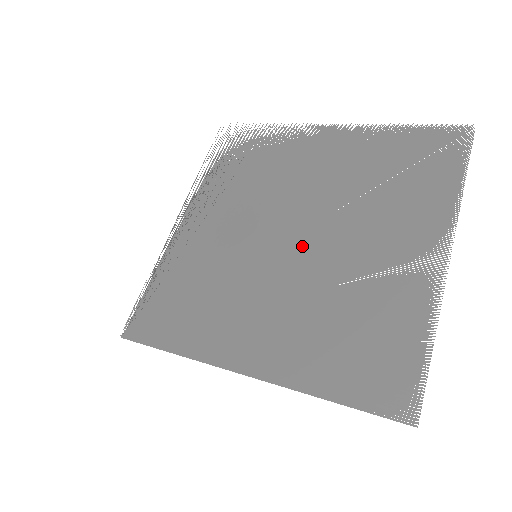
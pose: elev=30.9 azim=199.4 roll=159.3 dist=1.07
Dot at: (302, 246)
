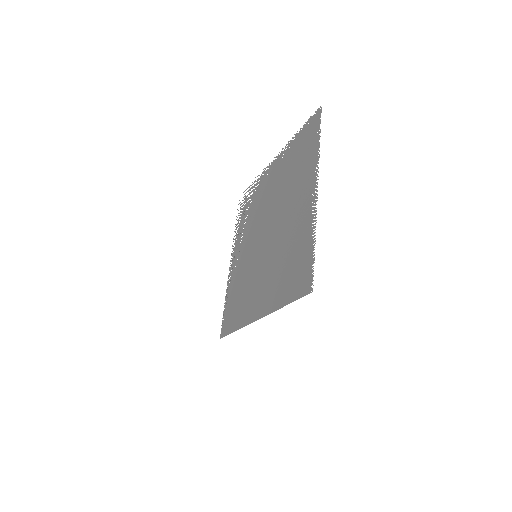
Dot at: (270, 235)
